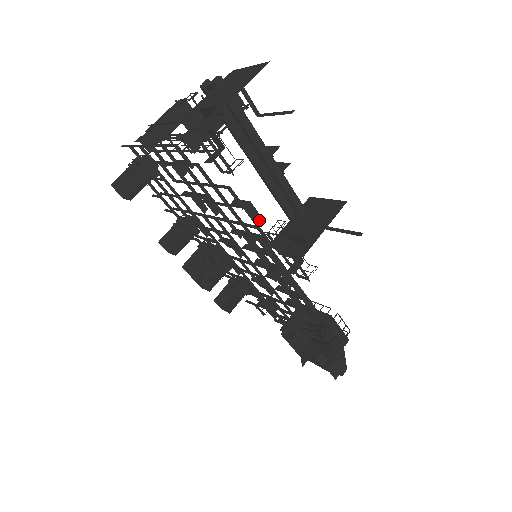
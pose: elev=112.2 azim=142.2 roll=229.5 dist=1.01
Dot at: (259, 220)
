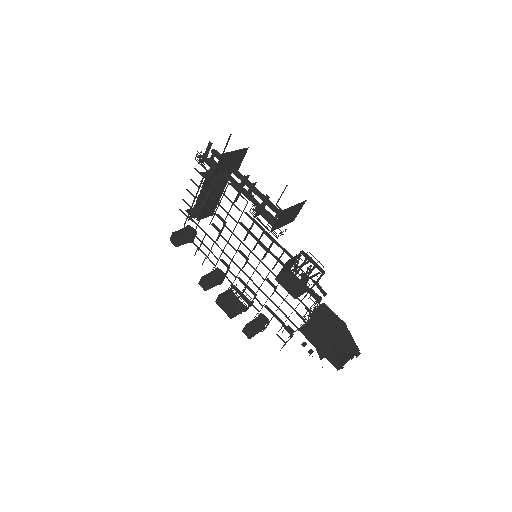
Dot at: (238, 190)
